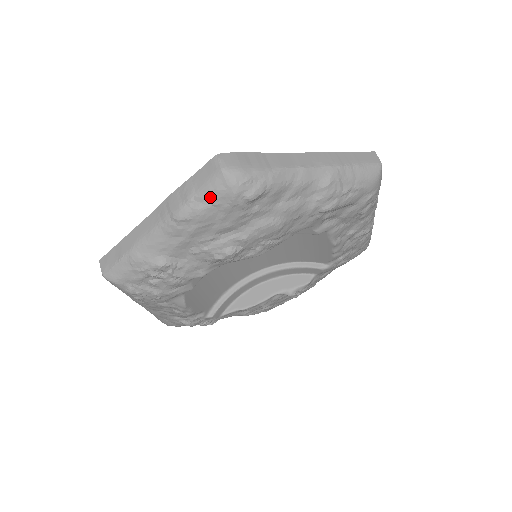
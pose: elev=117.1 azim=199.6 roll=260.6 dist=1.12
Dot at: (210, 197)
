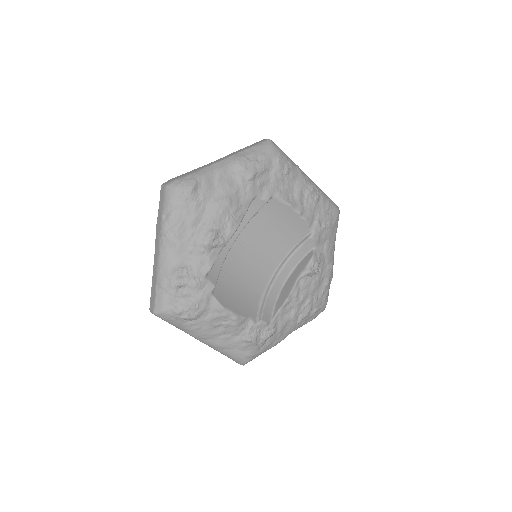
Dot at: (170, 205)
